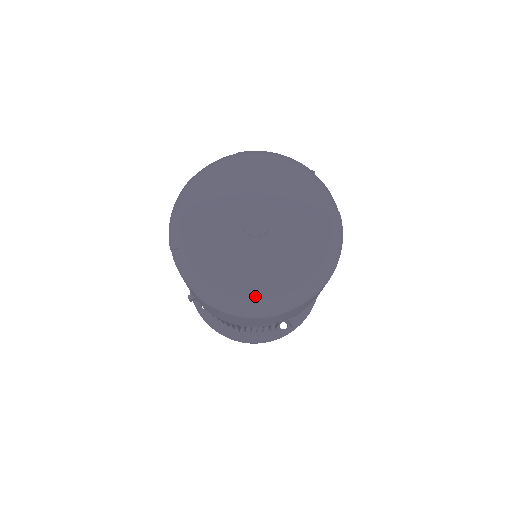
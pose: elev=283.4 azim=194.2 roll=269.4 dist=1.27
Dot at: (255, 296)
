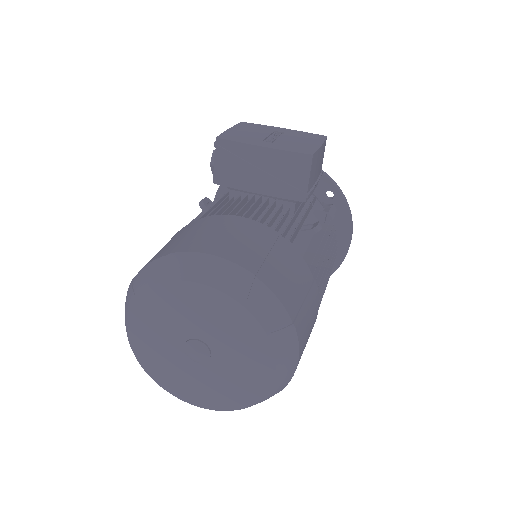
Dot at: (211, 408)
